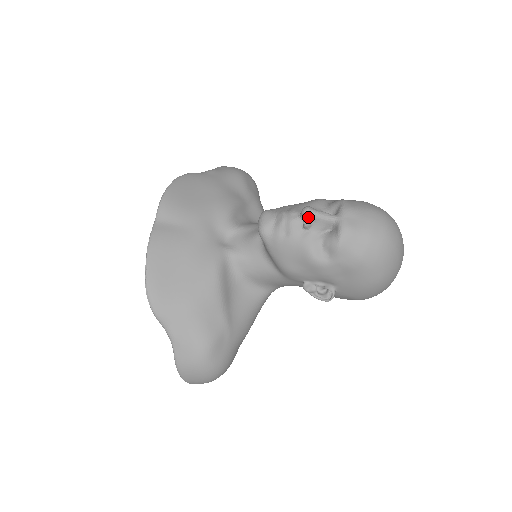
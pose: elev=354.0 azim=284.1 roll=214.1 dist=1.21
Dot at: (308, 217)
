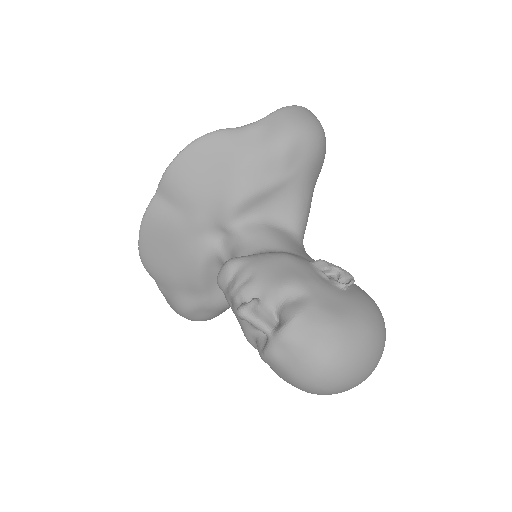
Dot at: (240, 318)
